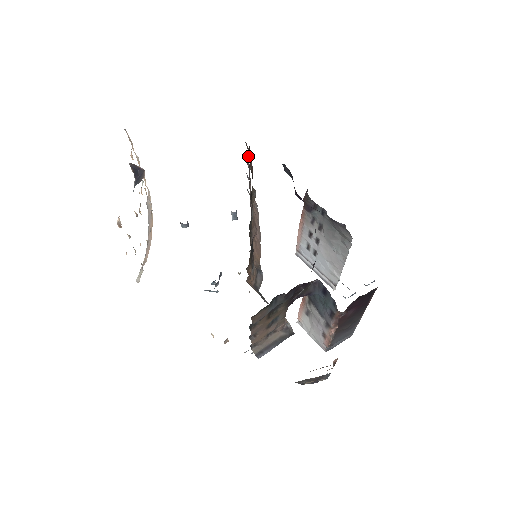
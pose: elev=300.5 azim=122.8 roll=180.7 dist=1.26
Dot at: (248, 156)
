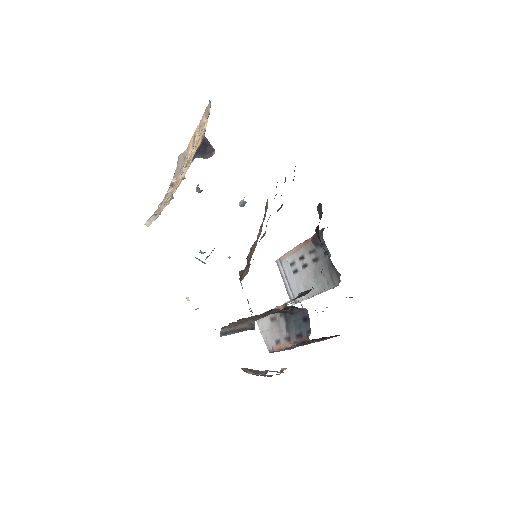
Dot at: occluded
